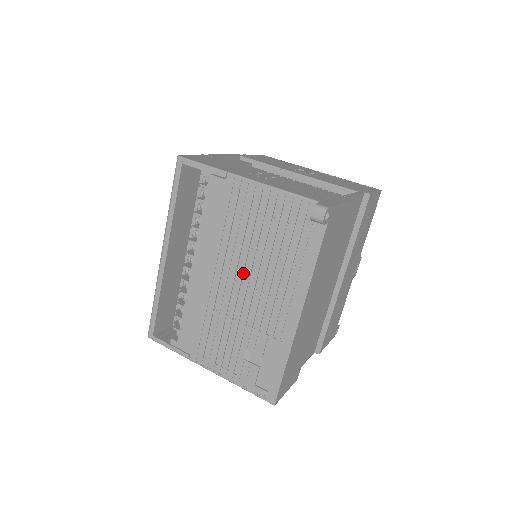
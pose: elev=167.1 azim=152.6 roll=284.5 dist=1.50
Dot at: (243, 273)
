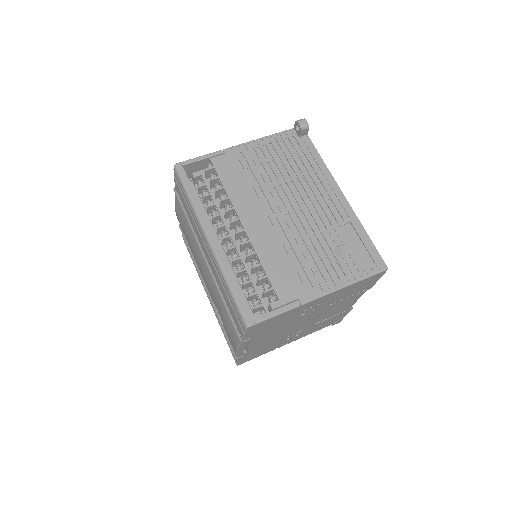
Dot at: (284, 200)
